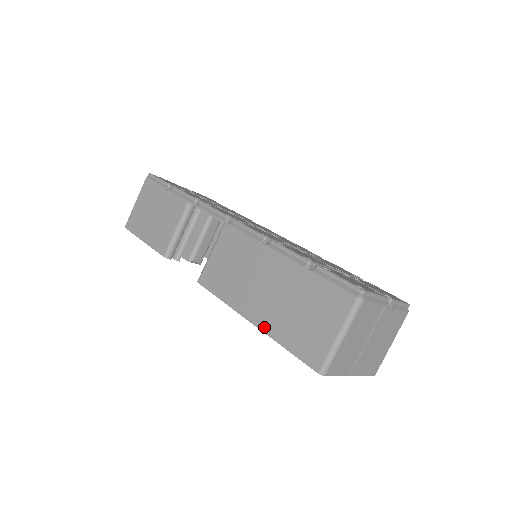
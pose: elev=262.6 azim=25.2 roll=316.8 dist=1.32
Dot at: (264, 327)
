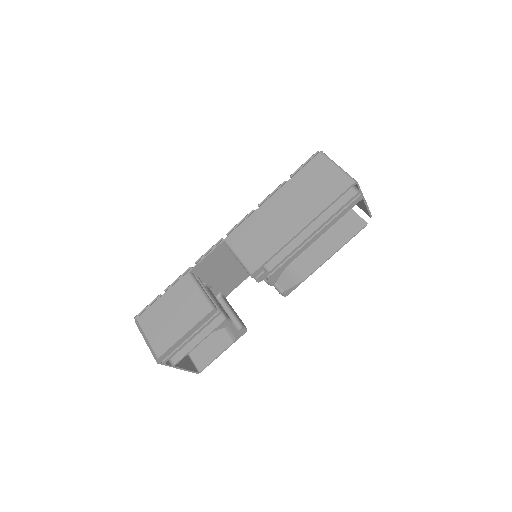
Dot at: (311, 217)
